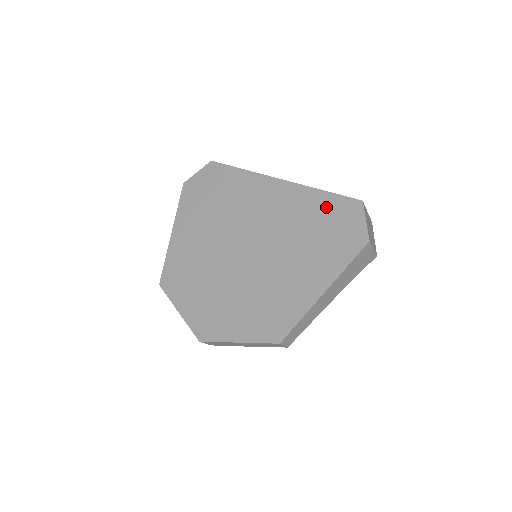
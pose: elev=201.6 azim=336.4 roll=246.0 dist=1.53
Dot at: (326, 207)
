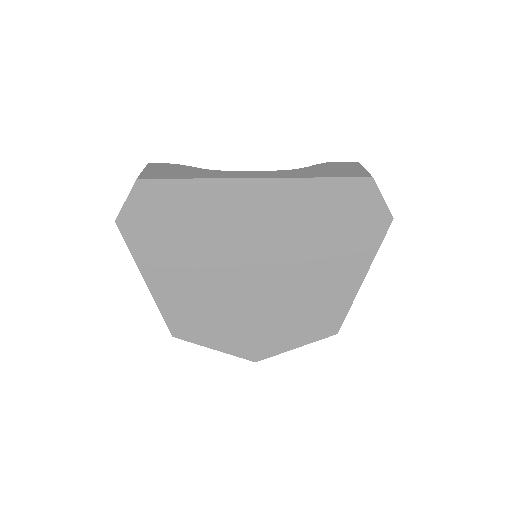
Dot at: (332, 197)
